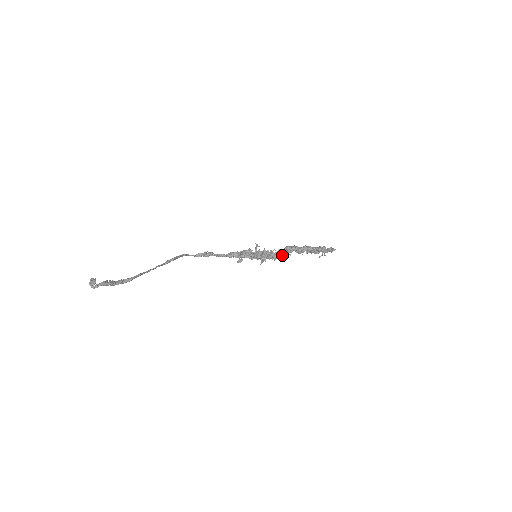
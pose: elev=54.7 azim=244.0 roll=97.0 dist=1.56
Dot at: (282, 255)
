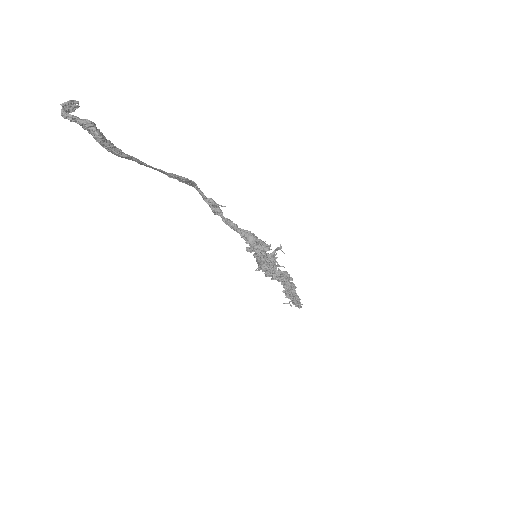
Dot at: (278, 277)
